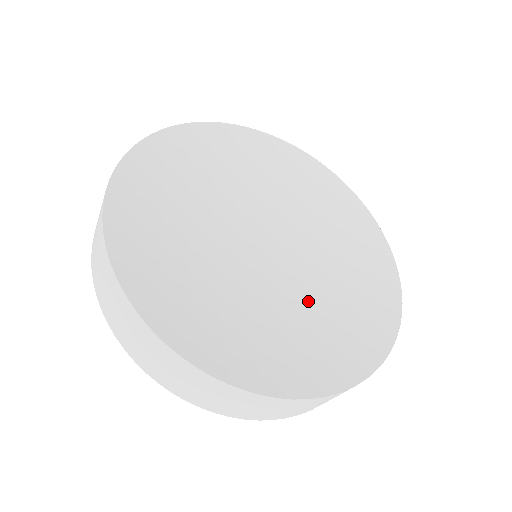
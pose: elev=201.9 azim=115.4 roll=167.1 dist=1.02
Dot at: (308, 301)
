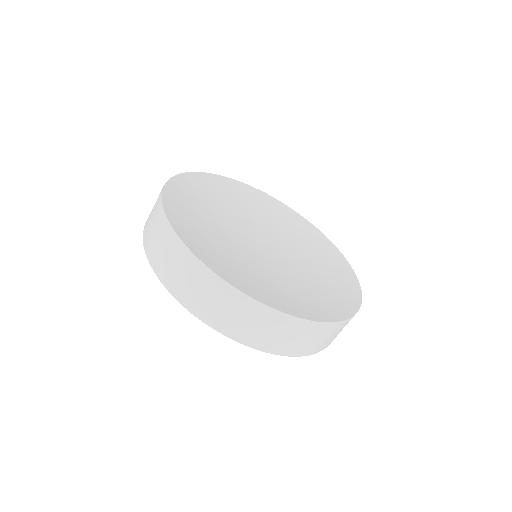
Dot at: (306, 270)
